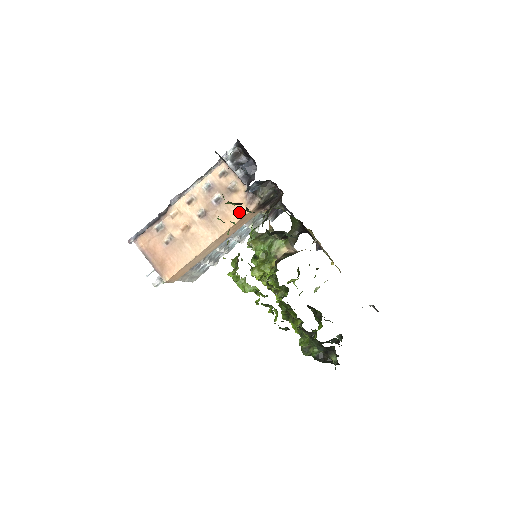
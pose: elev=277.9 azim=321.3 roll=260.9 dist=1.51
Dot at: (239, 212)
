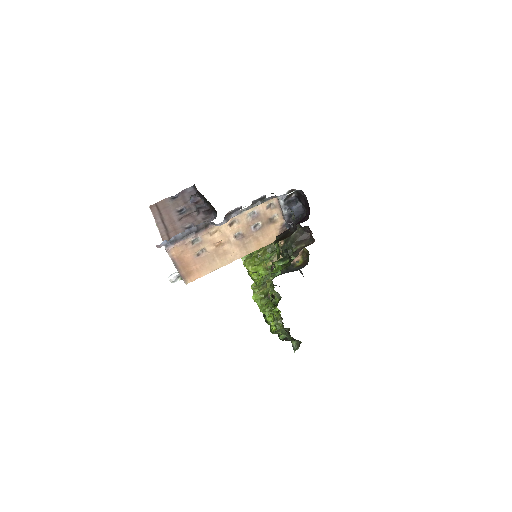
Dot at: (270, 239)
